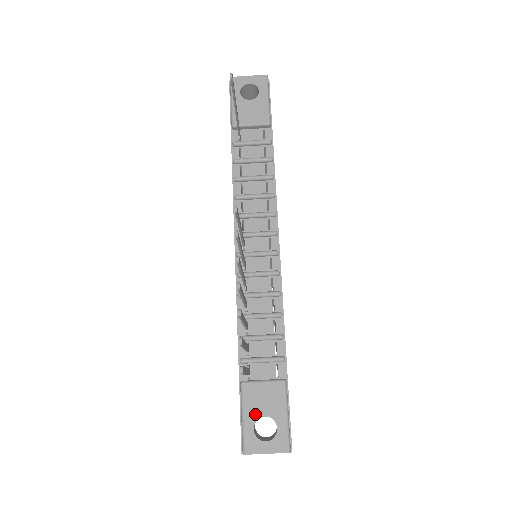
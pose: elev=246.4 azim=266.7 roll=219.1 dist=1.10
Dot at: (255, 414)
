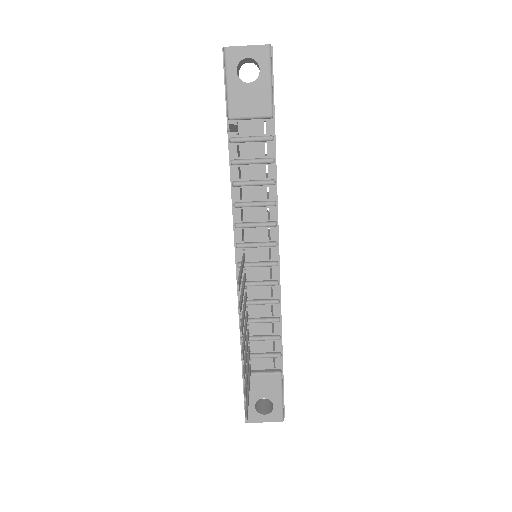
Dot at: (256, 397)
